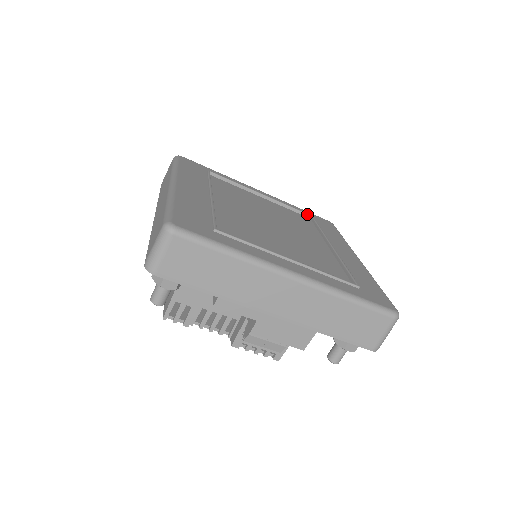
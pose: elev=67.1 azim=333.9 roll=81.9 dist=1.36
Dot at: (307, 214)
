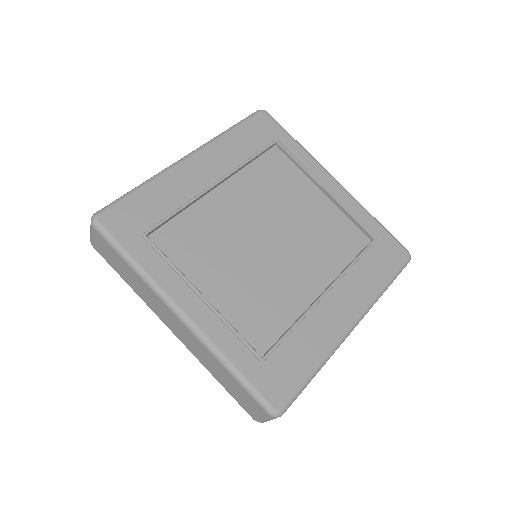
Dot at: (369, 234)
